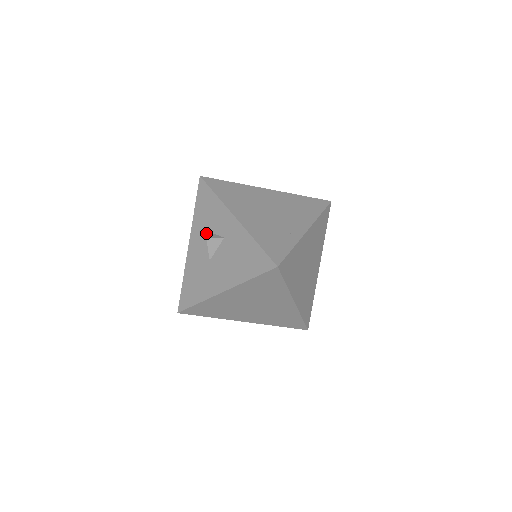
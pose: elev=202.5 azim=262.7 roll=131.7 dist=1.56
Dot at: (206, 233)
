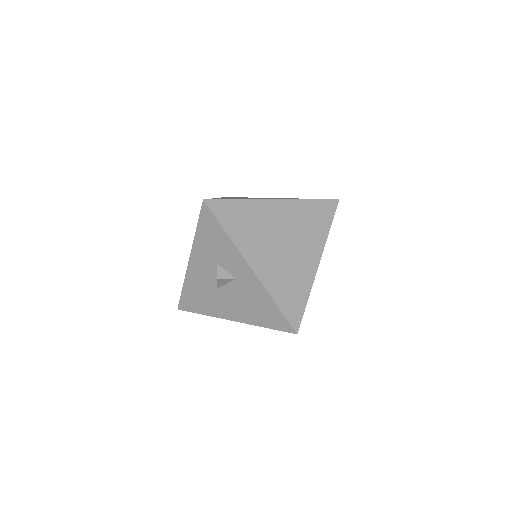
Dot at: (212, 262)
